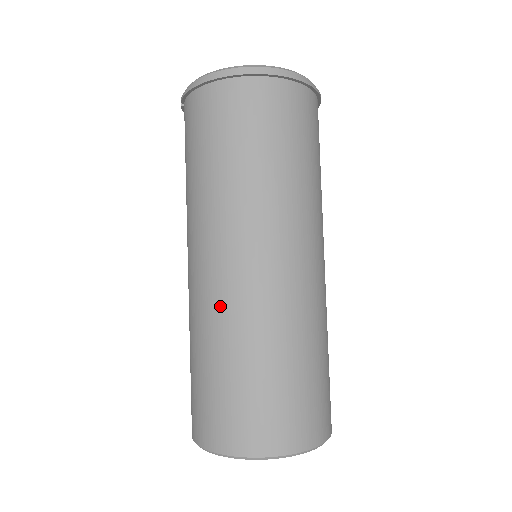
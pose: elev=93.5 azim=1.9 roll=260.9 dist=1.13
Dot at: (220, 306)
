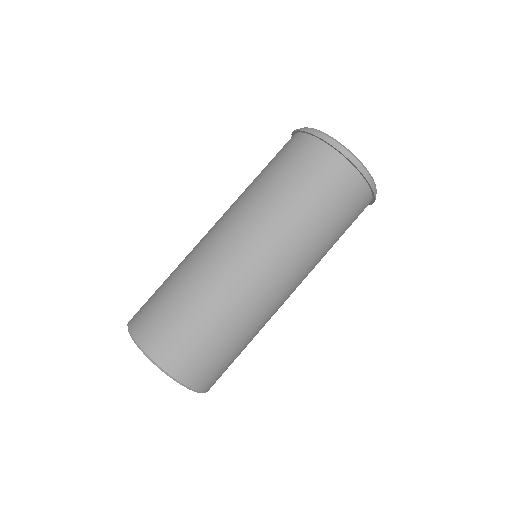
Dot at: (204, 258)
